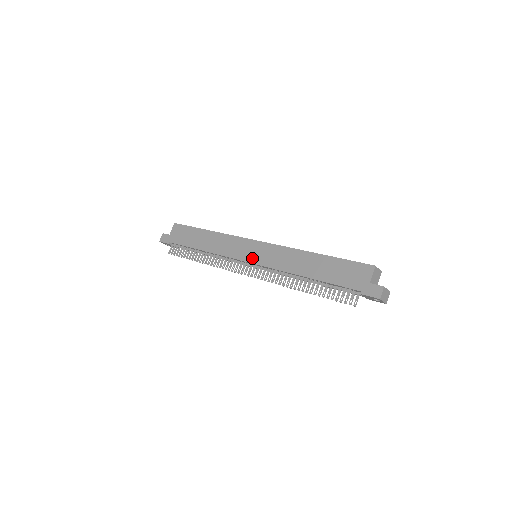
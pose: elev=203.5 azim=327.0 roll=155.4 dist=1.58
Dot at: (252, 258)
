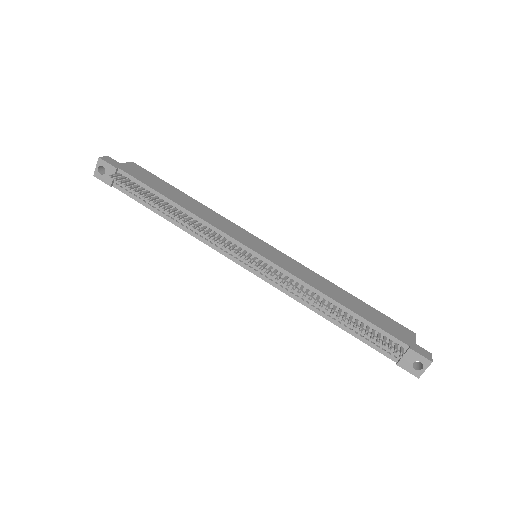
Dot at: (261, 251)
